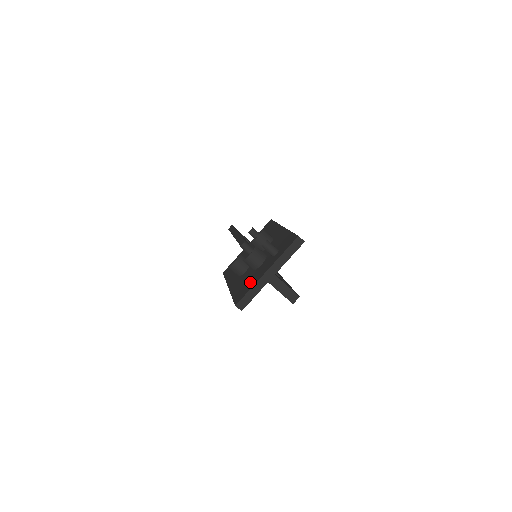
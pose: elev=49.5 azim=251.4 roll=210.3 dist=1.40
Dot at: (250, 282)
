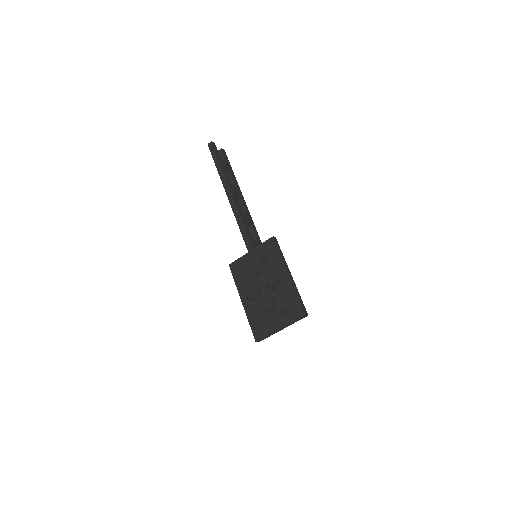
Dot at: (266, 325)
